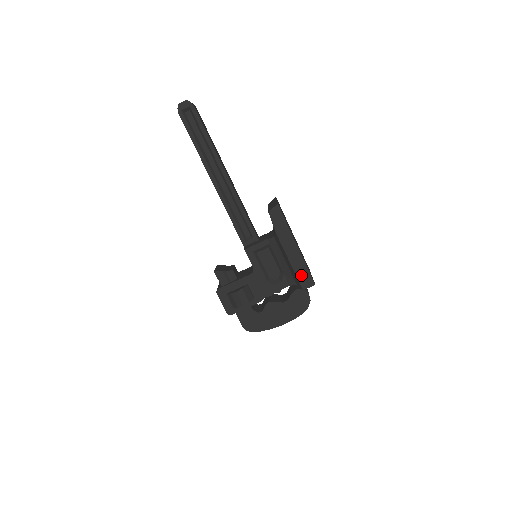
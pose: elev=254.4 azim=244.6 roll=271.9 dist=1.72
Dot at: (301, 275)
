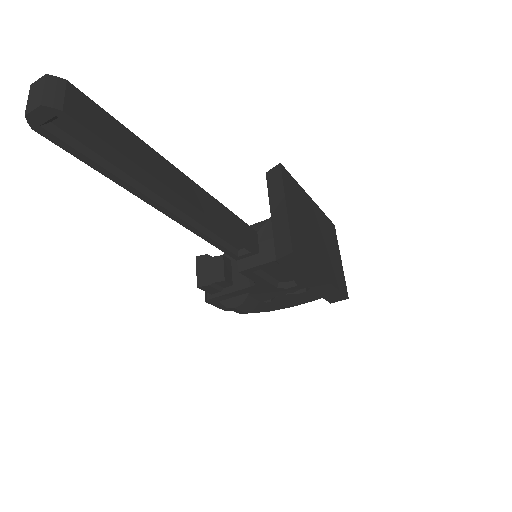
Dot at: (329, 296)
